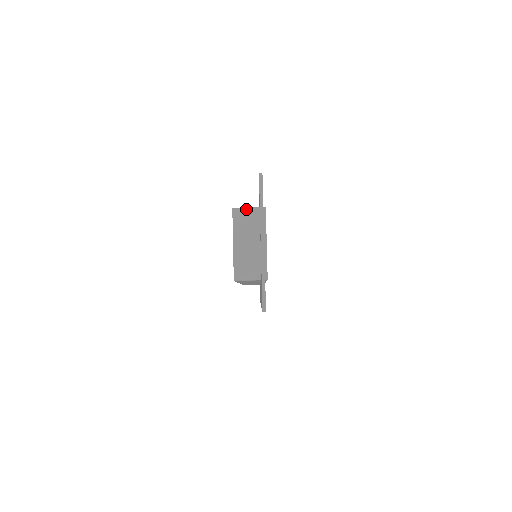
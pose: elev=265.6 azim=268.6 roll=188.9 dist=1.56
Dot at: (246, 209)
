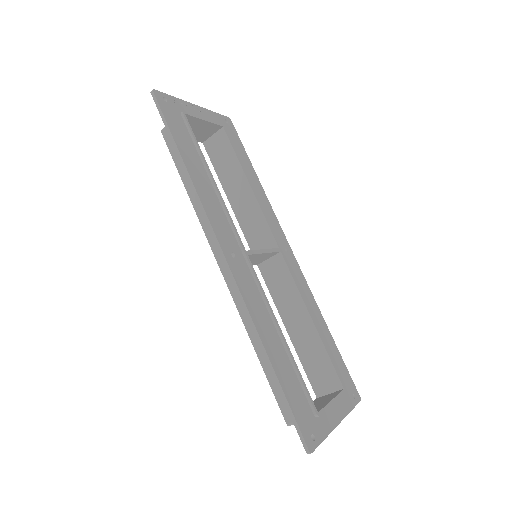
Dot at: occluded
